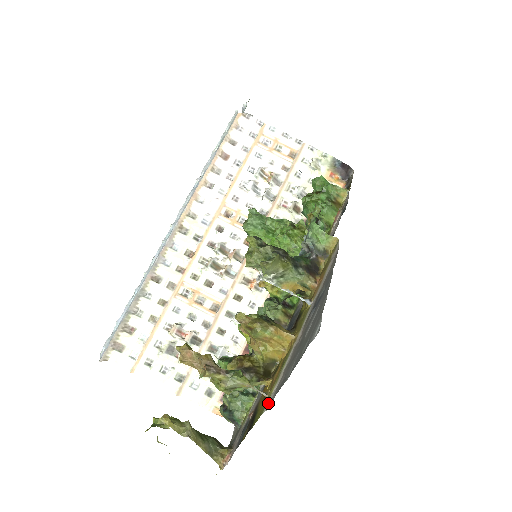
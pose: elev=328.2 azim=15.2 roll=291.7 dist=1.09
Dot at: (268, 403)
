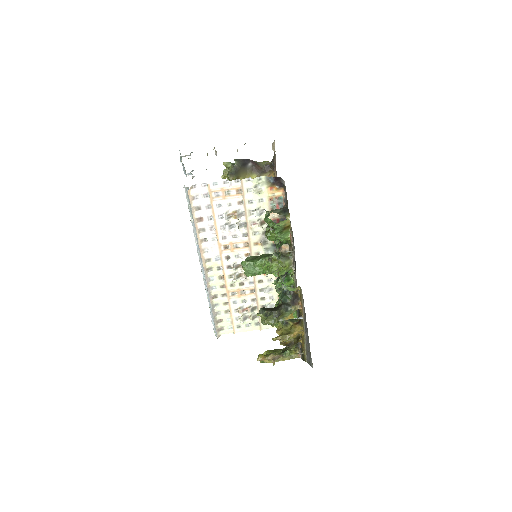
Dot at: (306, 359)
